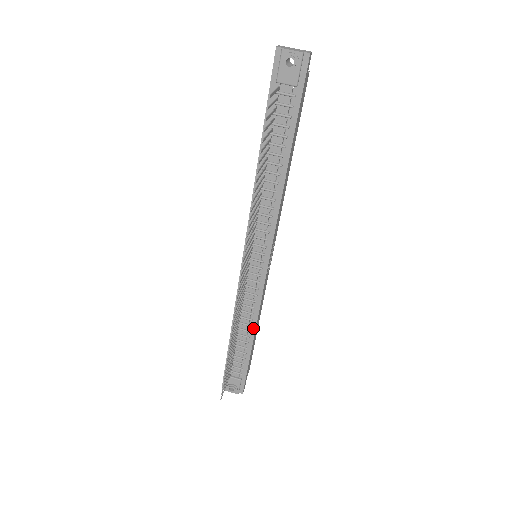
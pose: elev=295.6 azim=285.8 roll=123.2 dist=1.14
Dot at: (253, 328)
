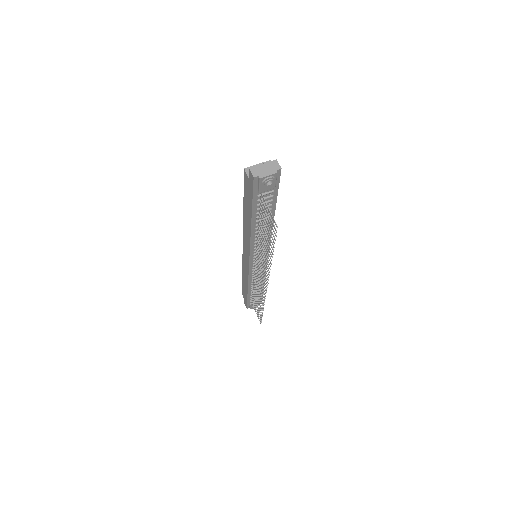
Dot at: occluded
